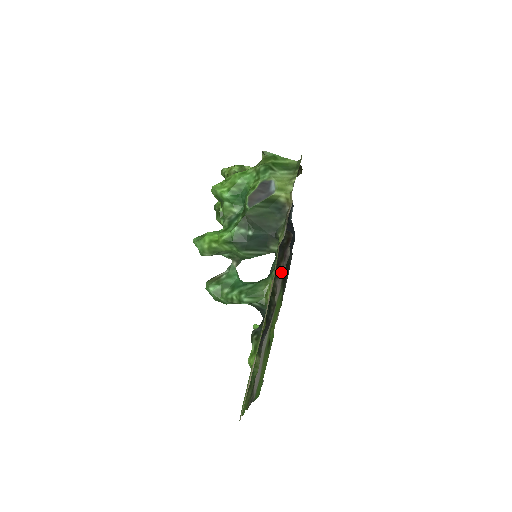
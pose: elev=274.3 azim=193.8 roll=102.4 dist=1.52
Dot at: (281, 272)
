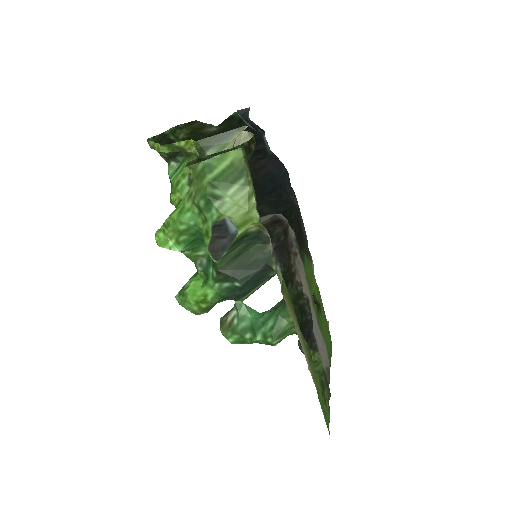
Dot at: (296, 266)
